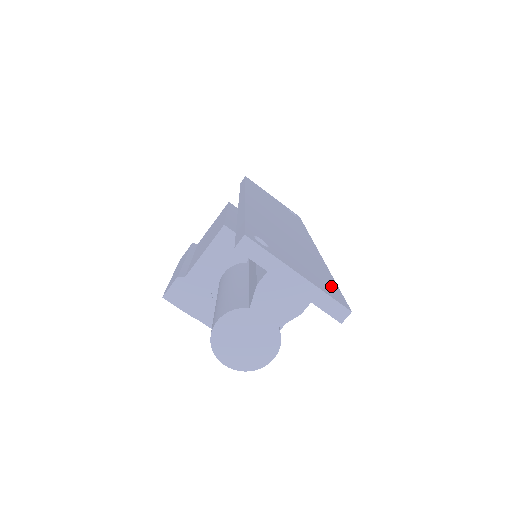
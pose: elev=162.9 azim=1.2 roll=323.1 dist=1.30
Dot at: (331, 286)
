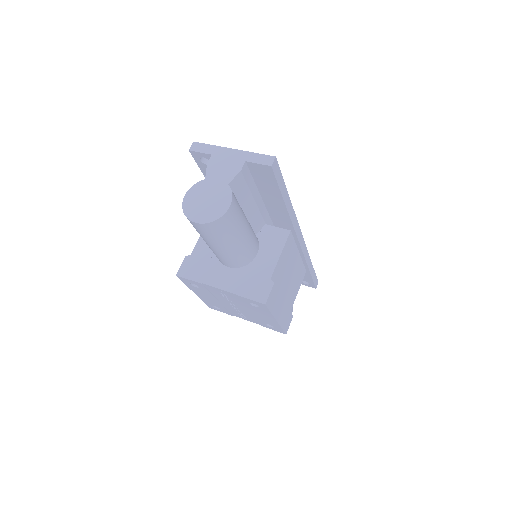
Dot at: occluded
